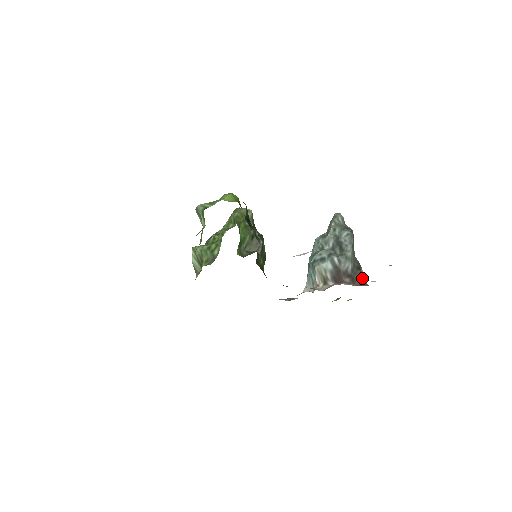
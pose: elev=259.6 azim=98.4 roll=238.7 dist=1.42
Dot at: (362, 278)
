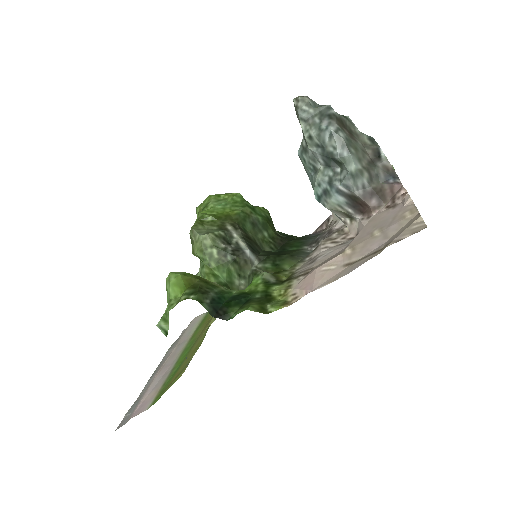
Dot at: (389, 174)
